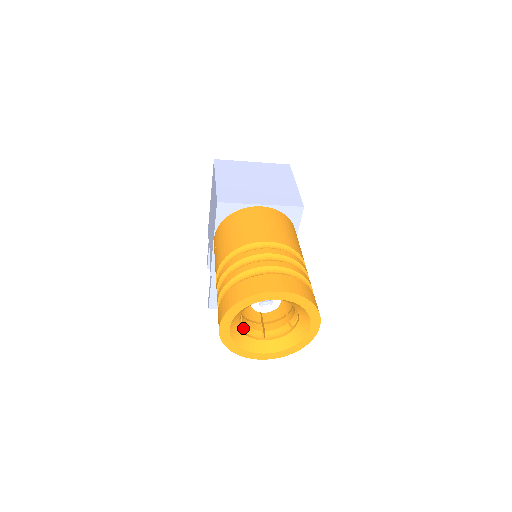
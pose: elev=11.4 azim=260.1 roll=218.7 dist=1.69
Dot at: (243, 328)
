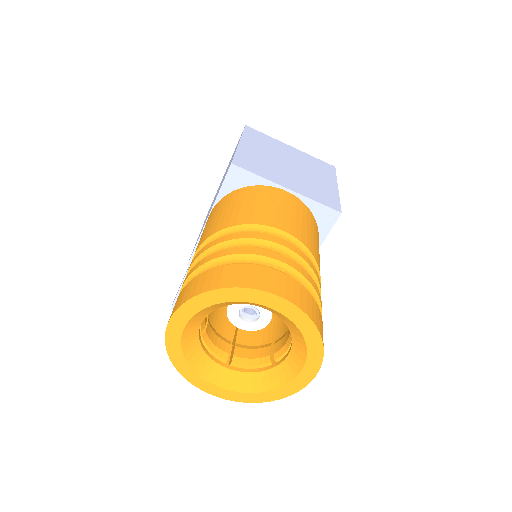
Dot at: (204, 339)
